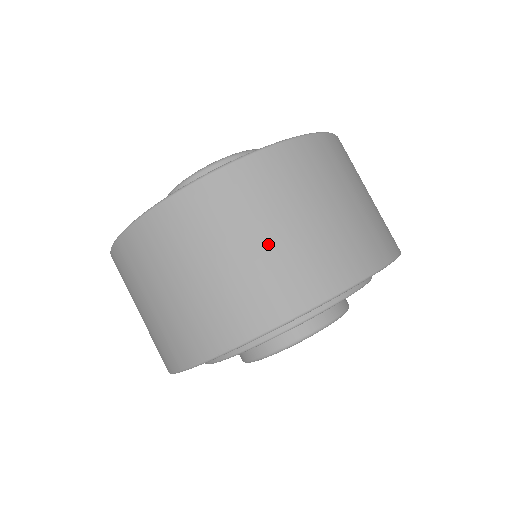
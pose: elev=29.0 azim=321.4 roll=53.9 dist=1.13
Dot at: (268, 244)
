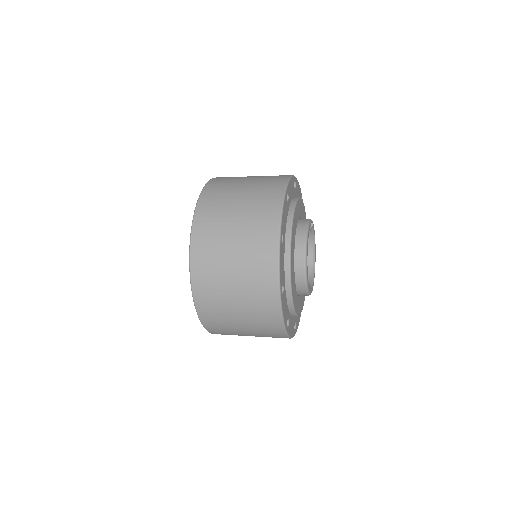
Dot at: (244, 321)
